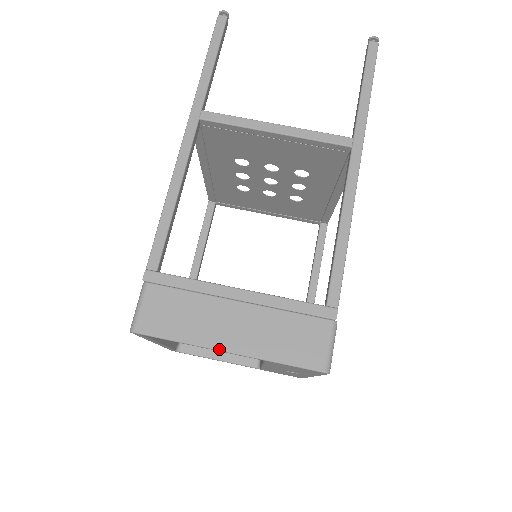
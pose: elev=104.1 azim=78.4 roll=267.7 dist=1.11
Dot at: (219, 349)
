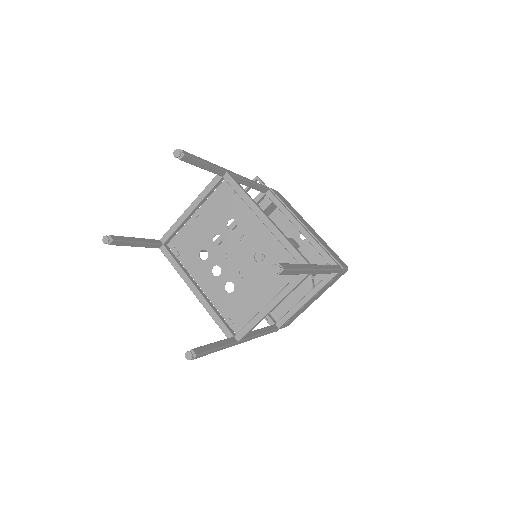
Dot at: occluded
